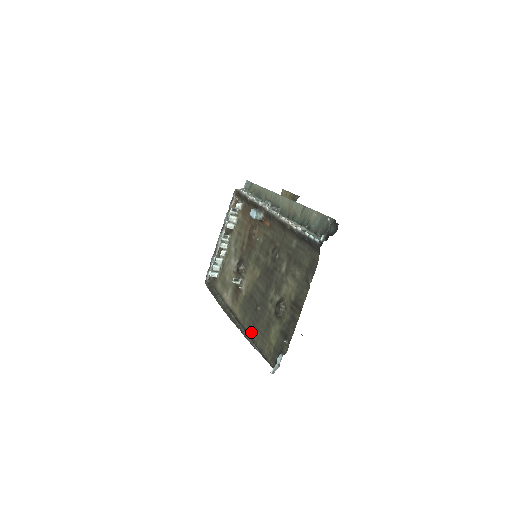
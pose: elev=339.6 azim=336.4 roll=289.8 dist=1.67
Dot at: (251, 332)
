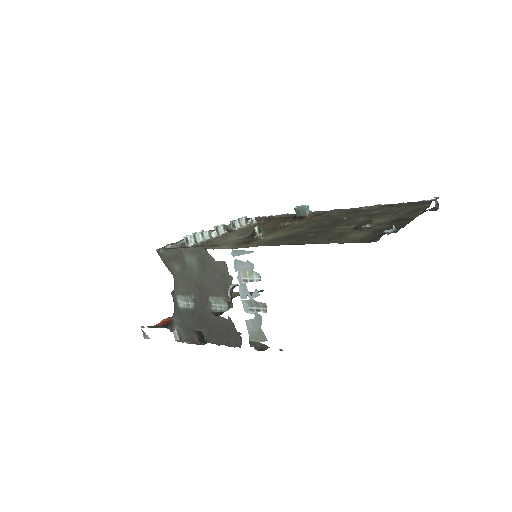
Dot at: (298, 242)
